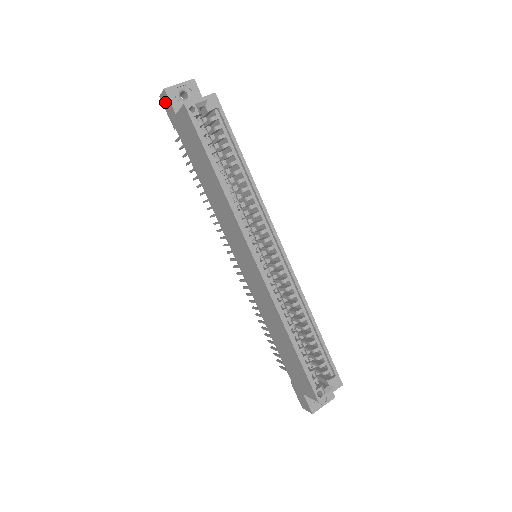
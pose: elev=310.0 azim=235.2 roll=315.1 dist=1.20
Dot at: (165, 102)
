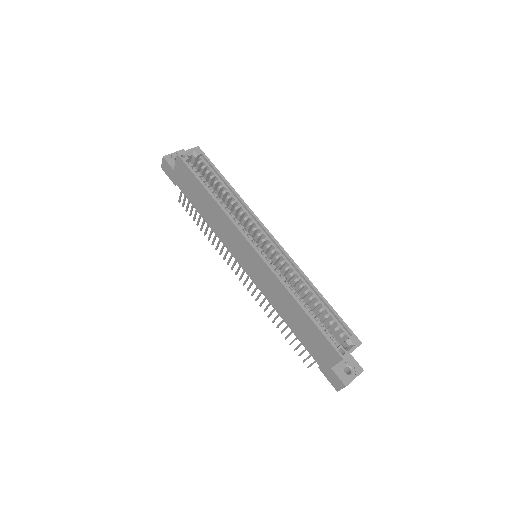
Dot at: (165, 168)
